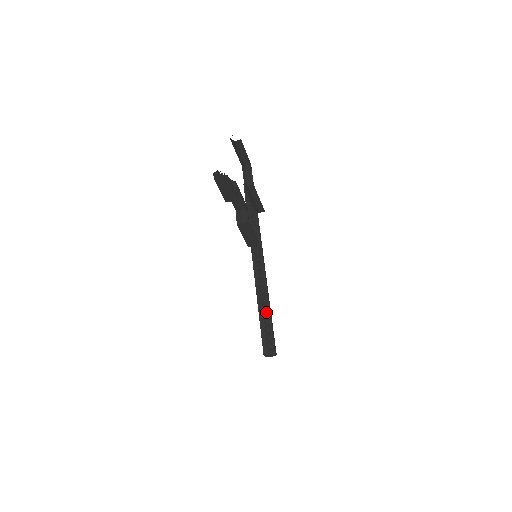
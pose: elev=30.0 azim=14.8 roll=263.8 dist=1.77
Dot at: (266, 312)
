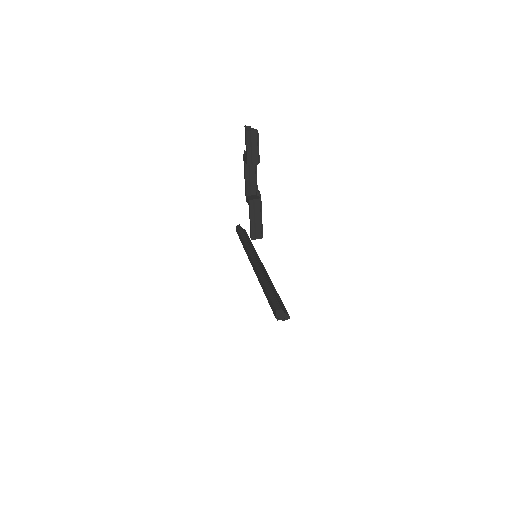
Dot at: (272, 288)
